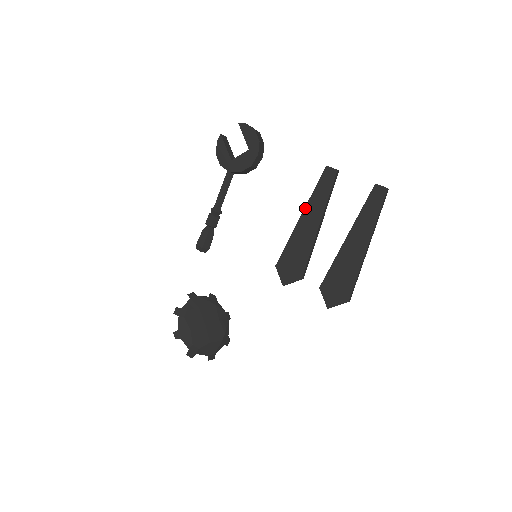
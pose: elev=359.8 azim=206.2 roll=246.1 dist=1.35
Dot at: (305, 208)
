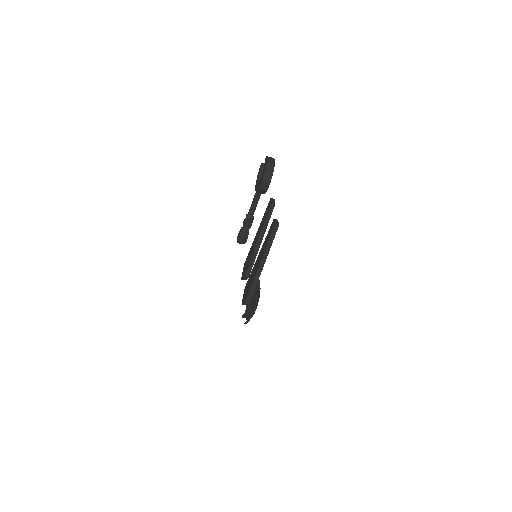
Dot at: (259, 227)
